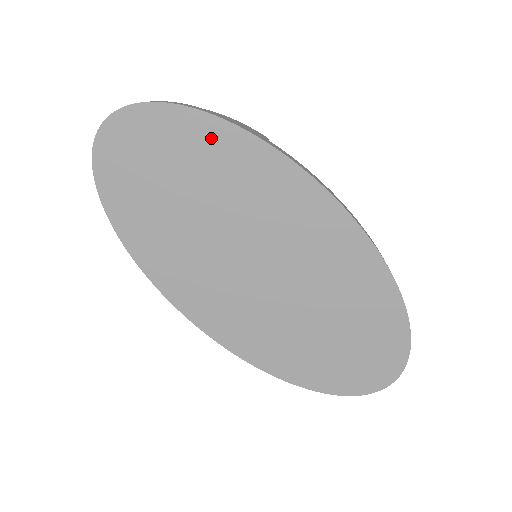
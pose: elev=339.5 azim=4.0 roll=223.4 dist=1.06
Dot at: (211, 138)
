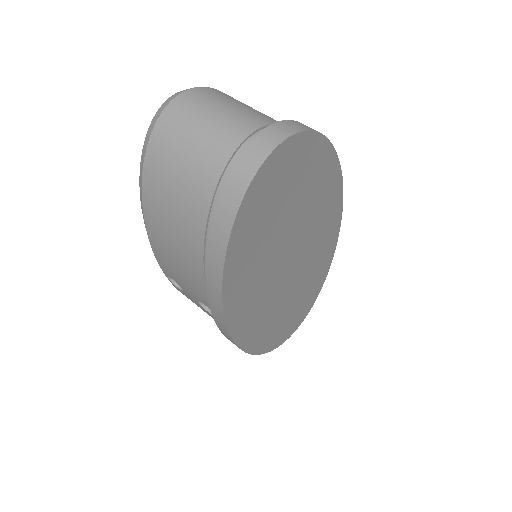
Dot at: (323, 168)
